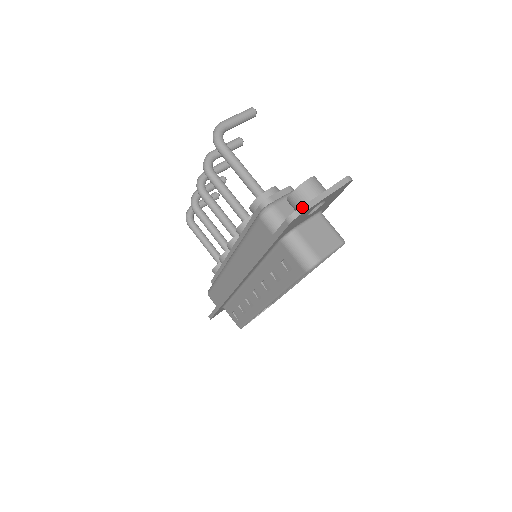
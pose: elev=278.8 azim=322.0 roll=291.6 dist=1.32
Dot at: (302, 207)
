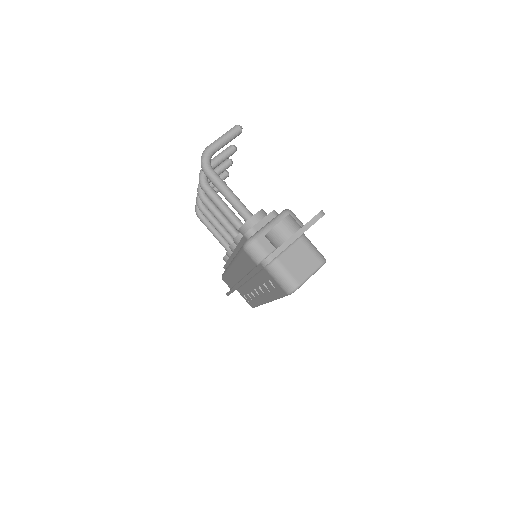
Dot at: (274, 252)
